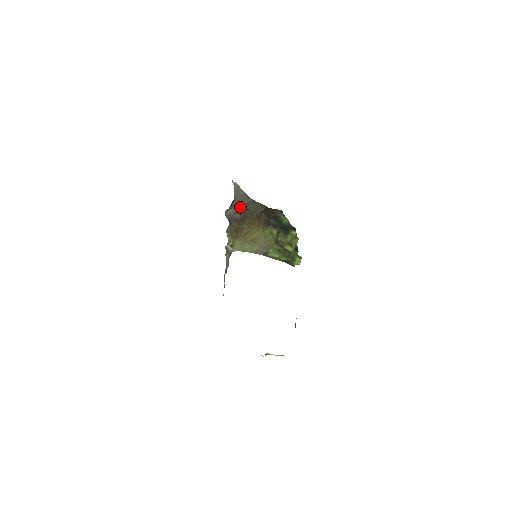
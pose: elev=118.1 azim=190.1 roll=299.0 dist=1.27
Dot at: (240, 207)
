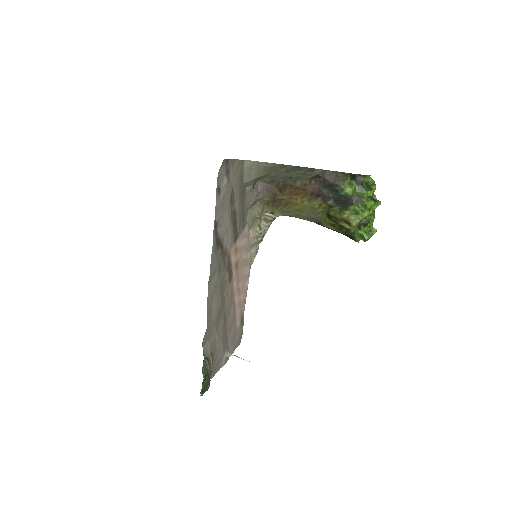
Dot at: (277, 175)
